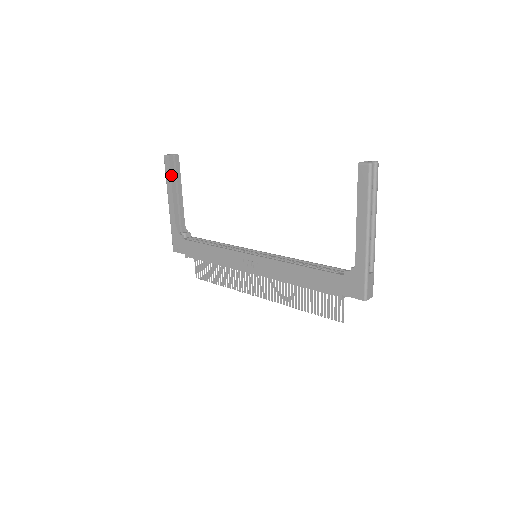
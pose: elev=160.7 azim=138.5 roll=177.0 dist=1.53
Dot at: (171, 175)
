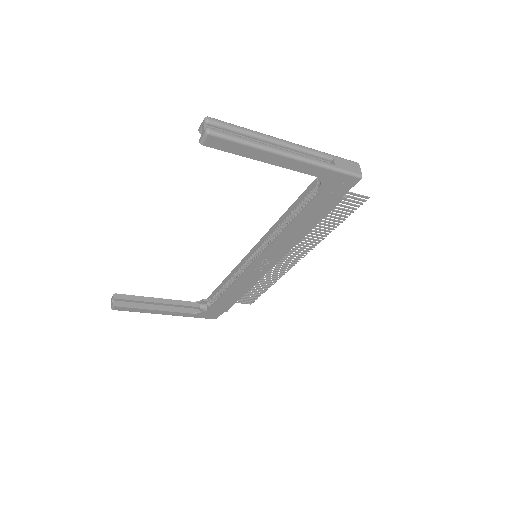
Dot at: (135, 308)
